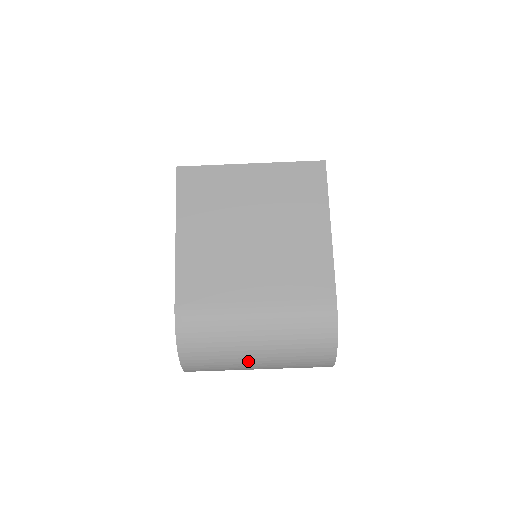
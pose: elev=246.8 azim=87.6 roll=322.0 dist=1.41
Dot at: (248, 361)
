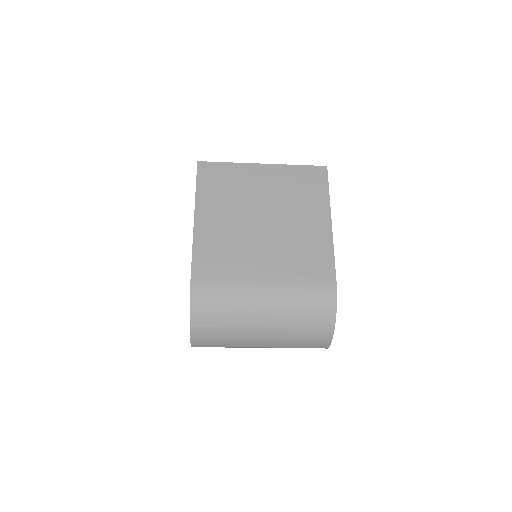
Dot at: (253, 335)
